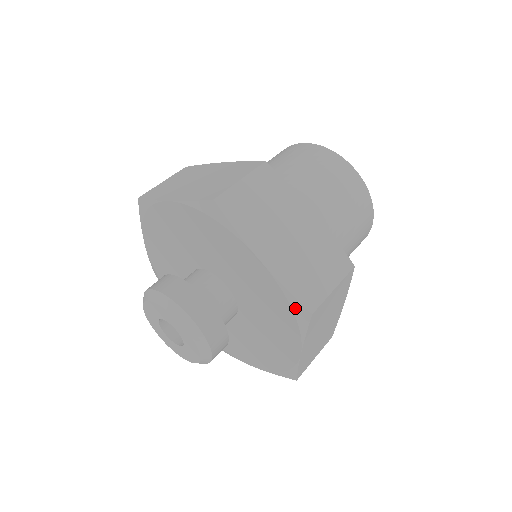
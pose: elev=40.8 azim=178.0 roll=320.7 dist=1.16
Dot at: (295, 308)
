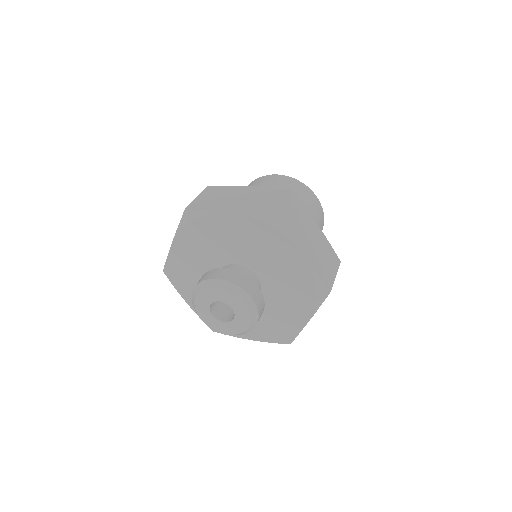
Dot at: (320, 288)
